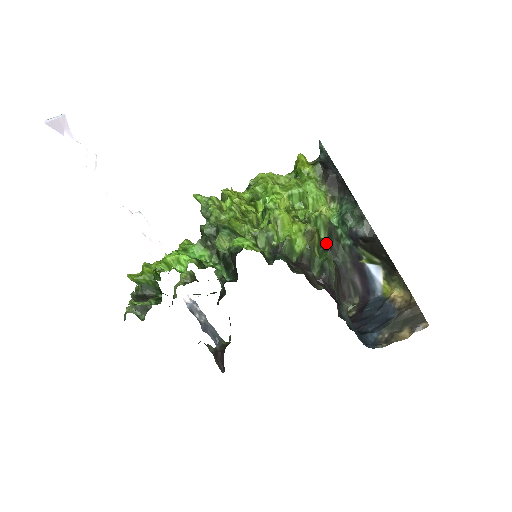
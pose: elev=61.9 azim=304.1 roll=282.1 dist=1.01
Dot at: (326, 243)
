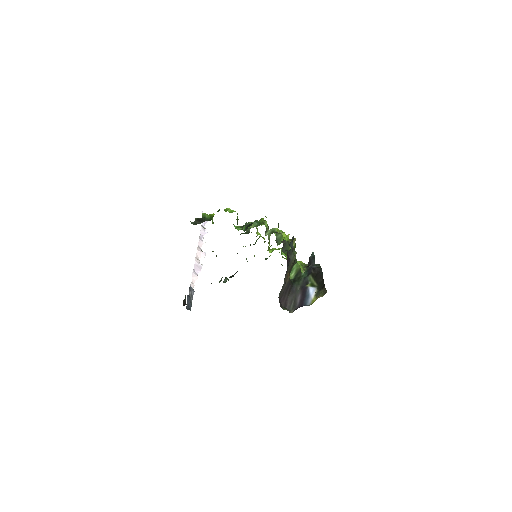
Dot at: (295, 259)
